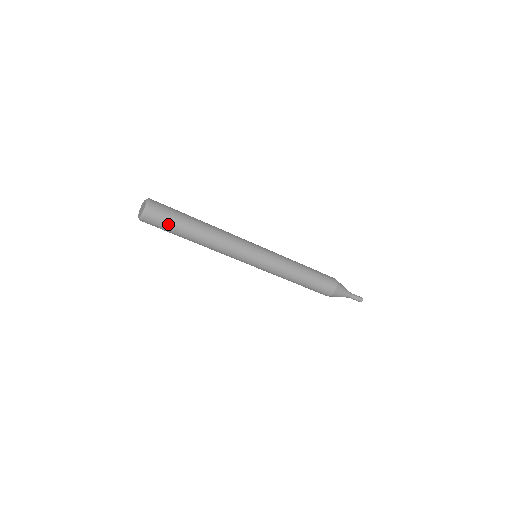
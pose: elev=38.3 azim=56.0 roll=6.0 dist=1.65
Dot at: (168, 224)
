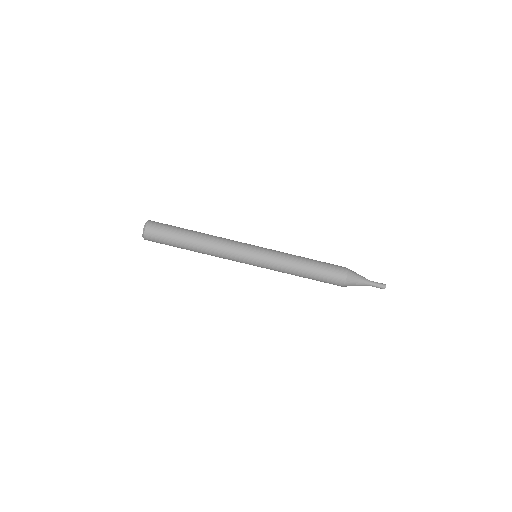
Dot at: (167, 231)
